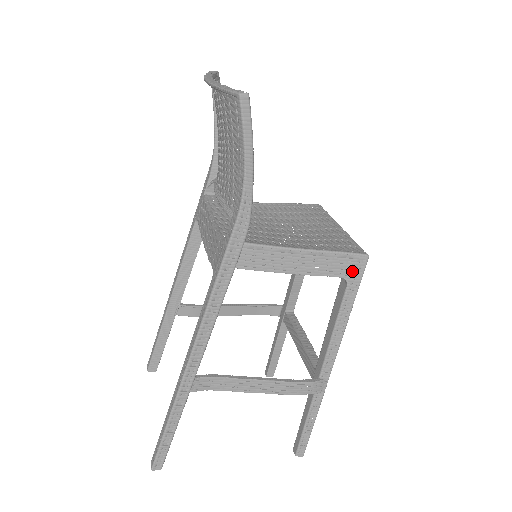
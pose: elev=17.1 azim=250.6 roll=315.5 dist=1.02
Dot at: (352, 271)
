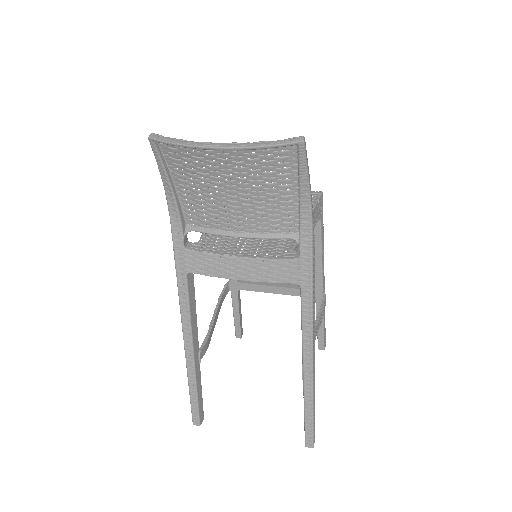
Dot at: (321, 209)
